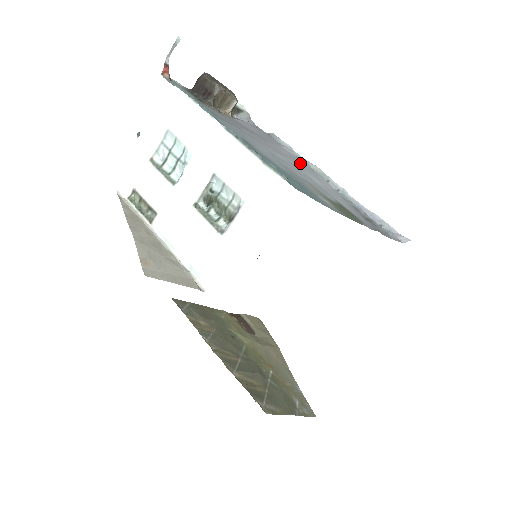
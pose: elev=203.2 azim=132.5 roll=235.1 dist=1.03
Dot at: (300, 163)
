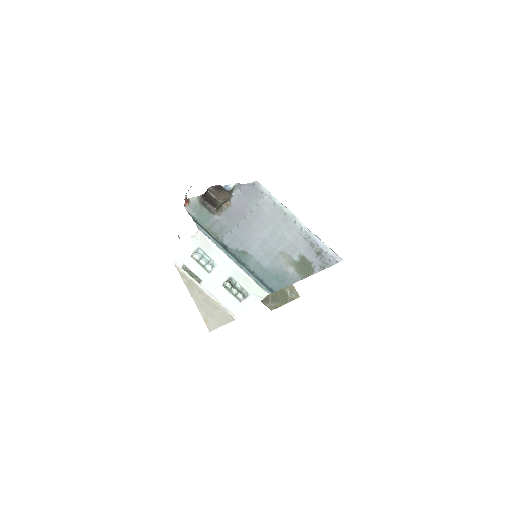
Dot at: (277, 217)
